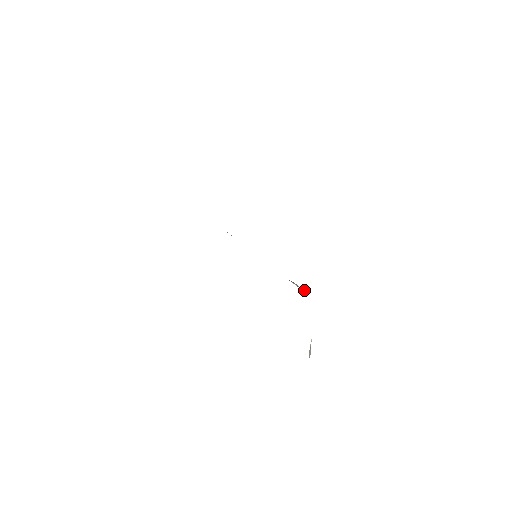
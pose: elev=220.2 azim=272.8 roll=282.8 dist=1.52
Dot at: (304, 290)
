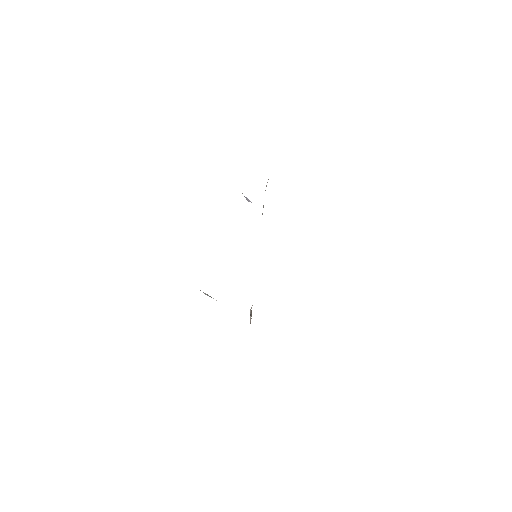
Dot at: occluded
